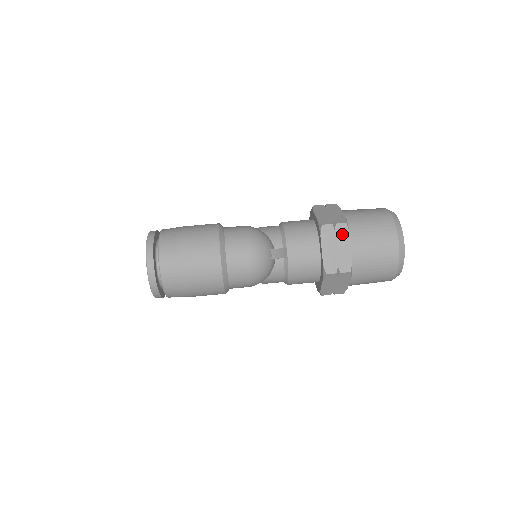
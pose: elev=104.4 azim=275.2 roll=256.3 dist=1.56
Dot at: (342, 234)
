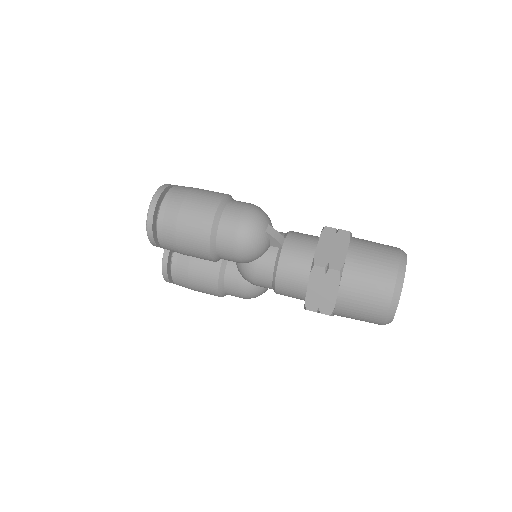
Dot at: (342, 238)
